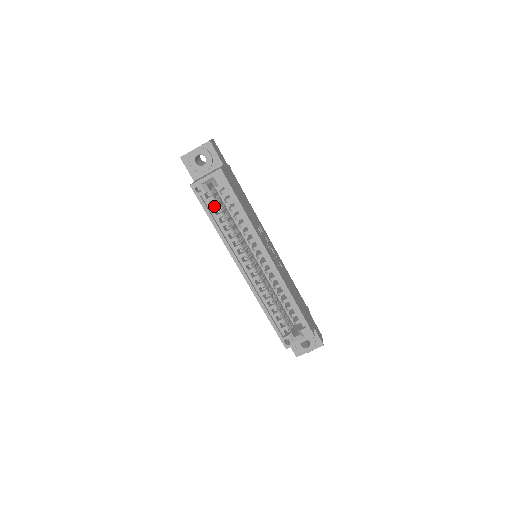
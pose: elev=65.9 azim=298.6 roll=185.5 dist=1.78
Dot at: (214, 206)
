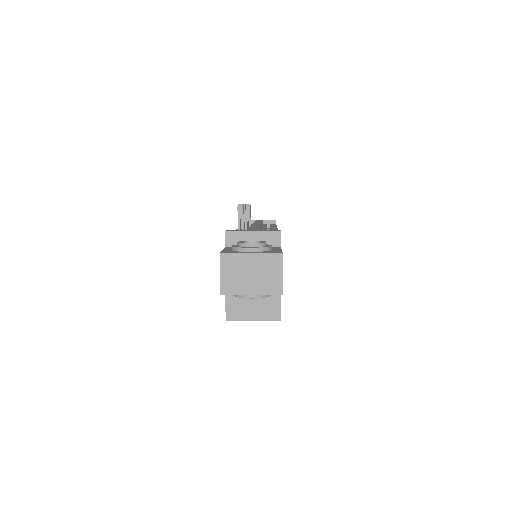
Dot at: occluded
